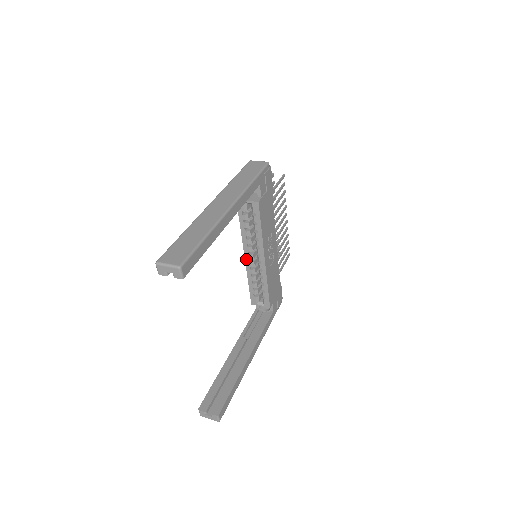
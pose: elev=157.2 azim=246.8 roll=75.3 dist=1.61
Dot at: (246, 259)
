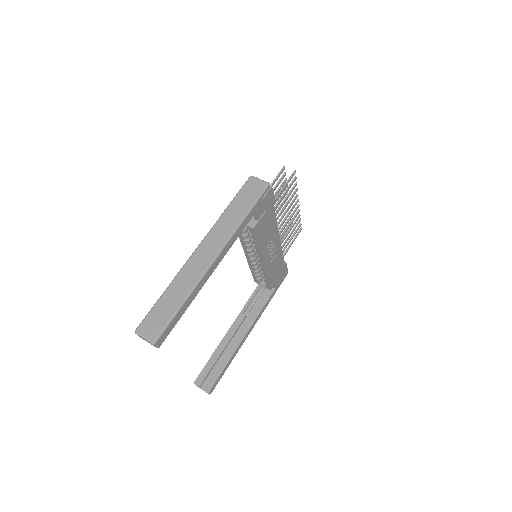
Dot at: (247, 256)
